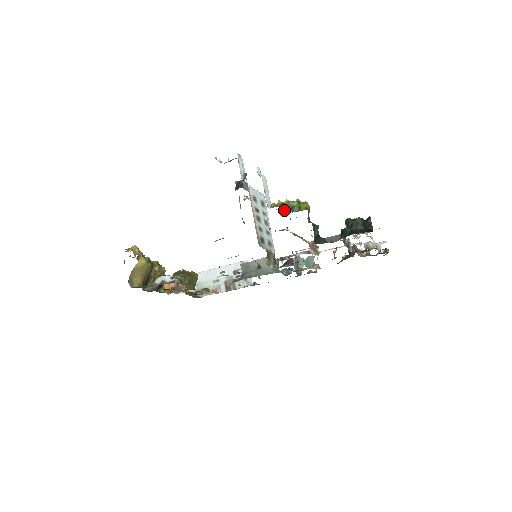
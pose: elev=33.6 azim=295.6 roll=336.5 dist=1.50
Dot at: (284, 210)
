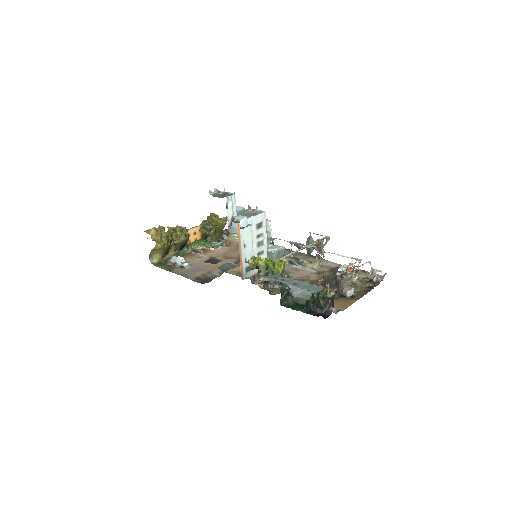
Dot at: occluded
